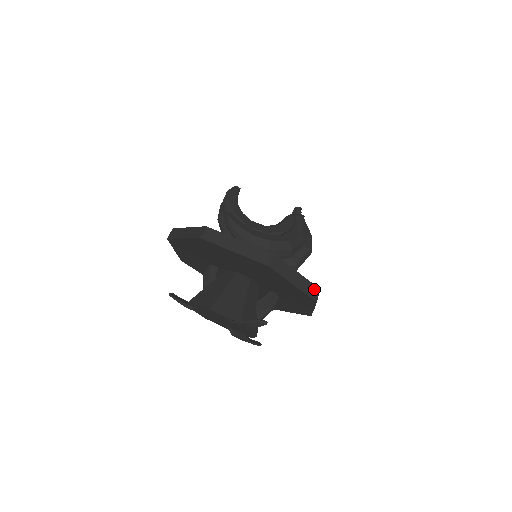
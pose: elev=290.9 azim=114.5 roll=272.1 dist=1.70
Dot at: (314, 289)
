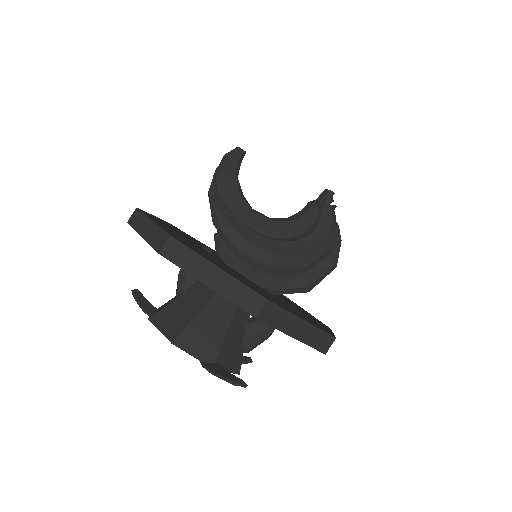
Dot at: (326, 339)
